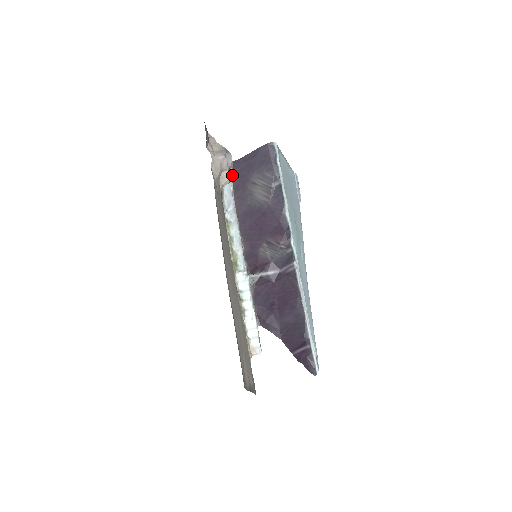
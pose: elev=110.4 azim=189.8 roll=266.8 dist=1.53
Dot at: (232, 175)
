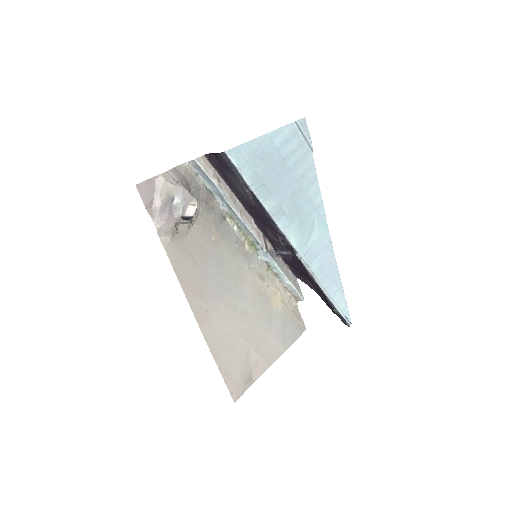
Dot at: (192, 212)
